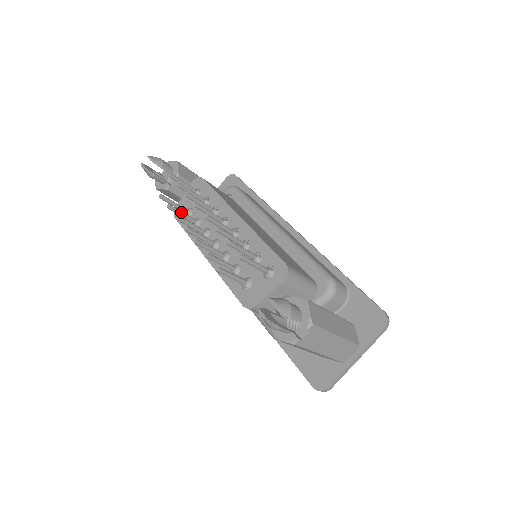
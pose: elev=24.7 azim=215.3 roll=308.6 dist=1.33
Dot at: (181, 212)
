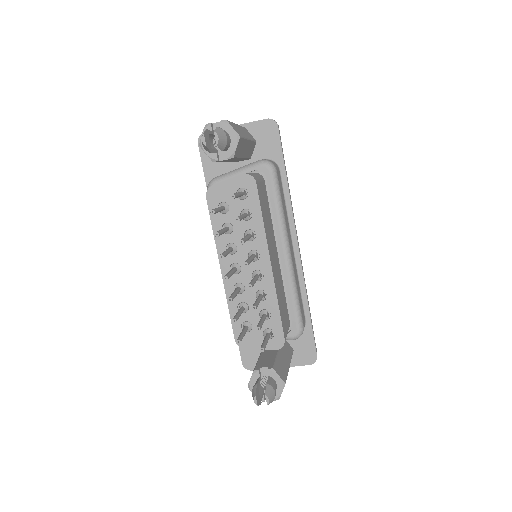
Dot at: (223, 233)
